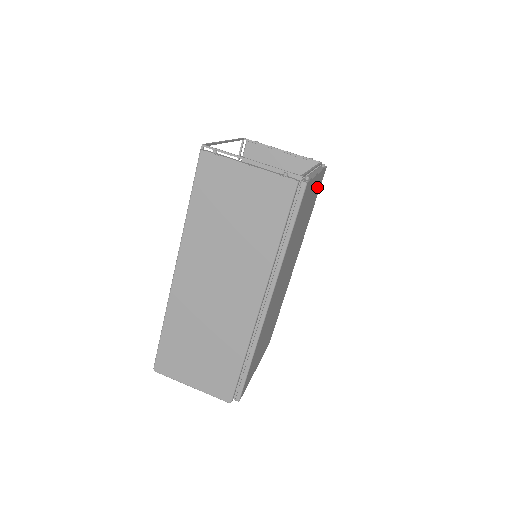
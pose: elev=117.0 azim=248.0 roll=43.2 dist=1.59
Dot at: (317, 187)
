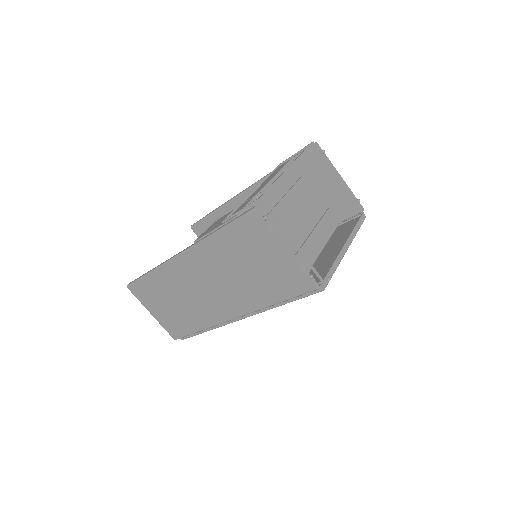
Dot at: occluded
